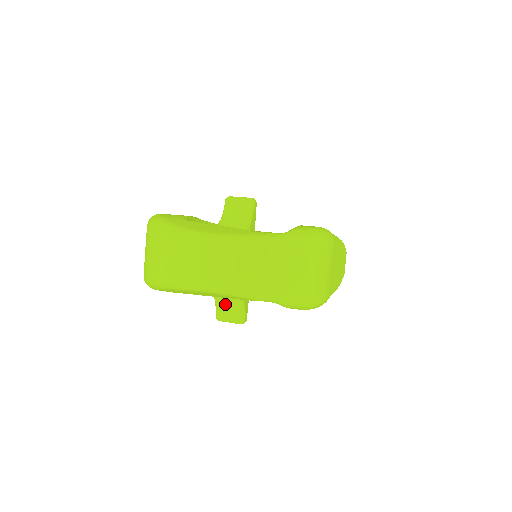
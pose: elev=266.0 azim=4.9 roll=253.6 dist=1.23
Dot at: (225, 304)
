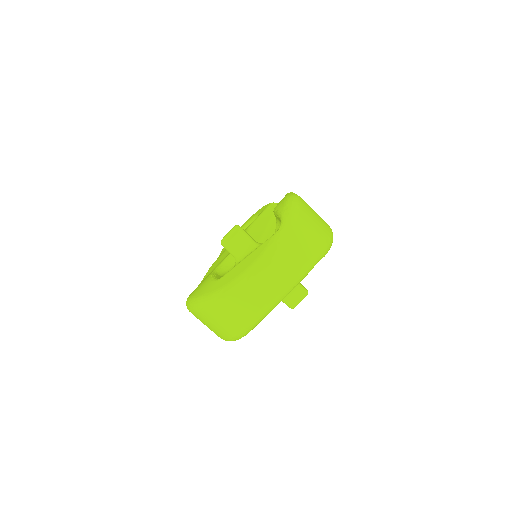
Dot at: (289, 295)
